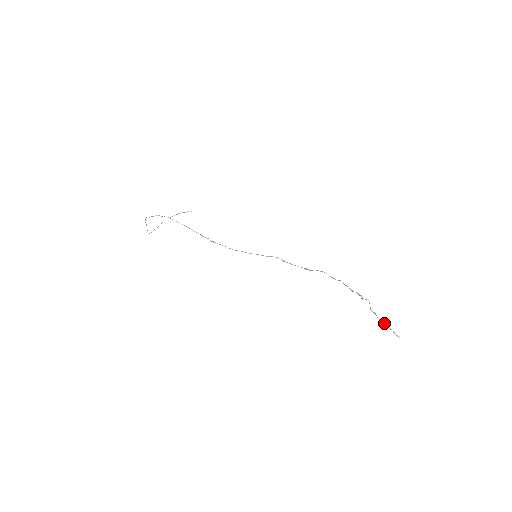
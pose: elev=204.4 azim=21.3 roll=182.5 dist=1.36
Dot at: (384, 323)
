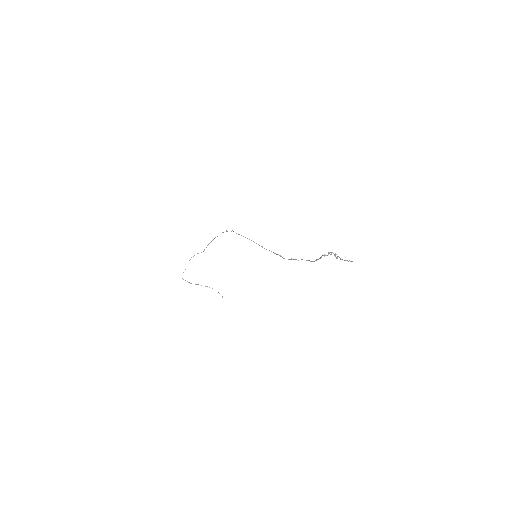
Dot at: occluded
